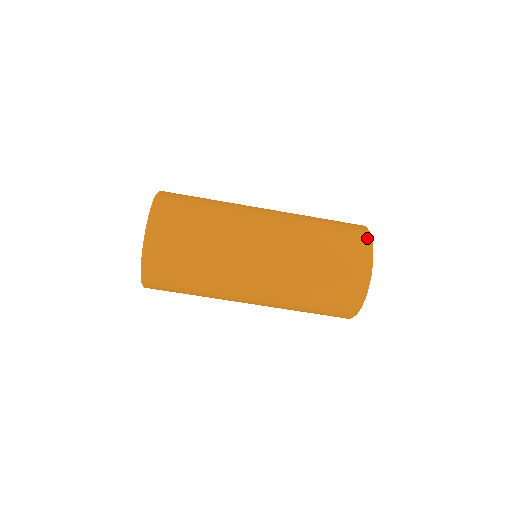
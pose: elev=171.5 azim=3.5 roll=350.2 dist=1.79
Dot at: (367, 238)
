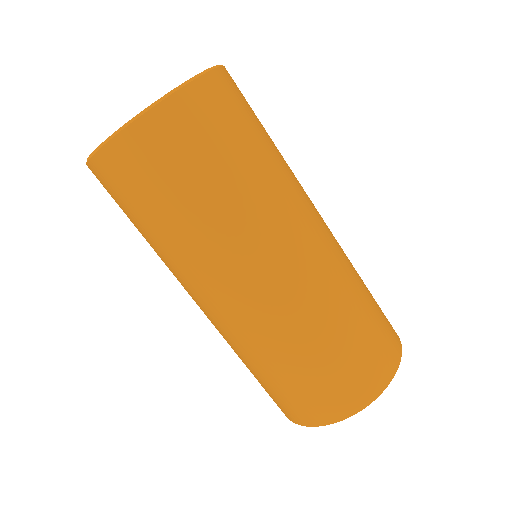
Dot at: occluded
